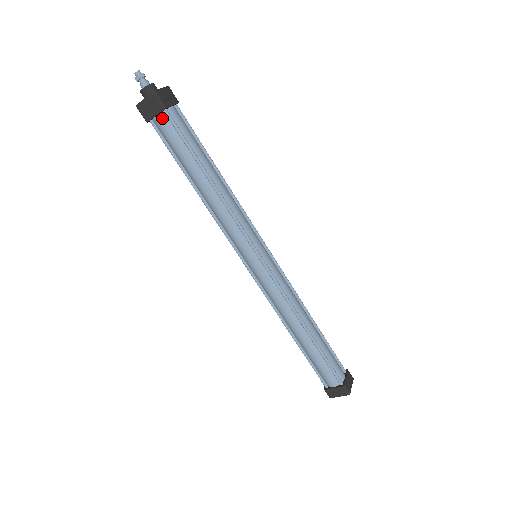
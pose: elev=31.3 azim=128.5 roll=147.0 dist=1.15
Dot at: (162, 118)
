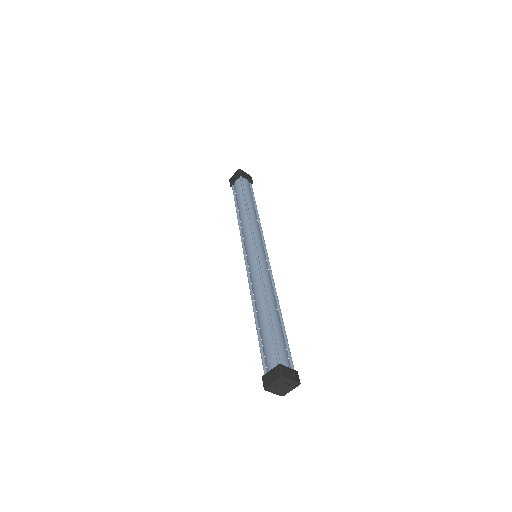
Dot at: (238, 181)
